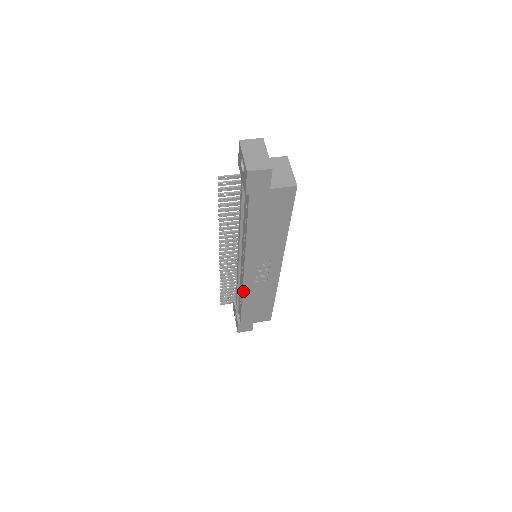
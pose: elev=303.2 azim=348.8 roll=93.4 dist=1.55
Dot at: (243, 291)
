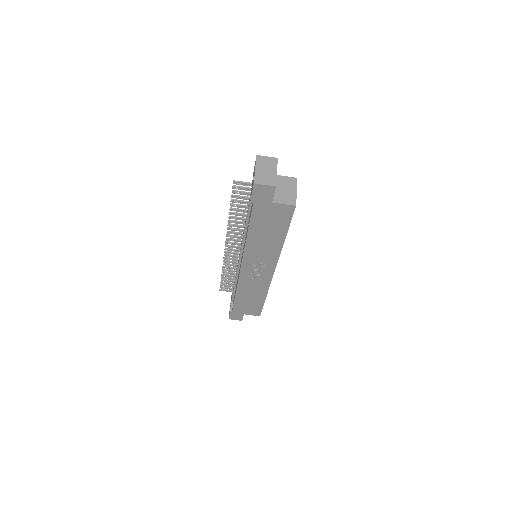
Dot at: (238, 283)
